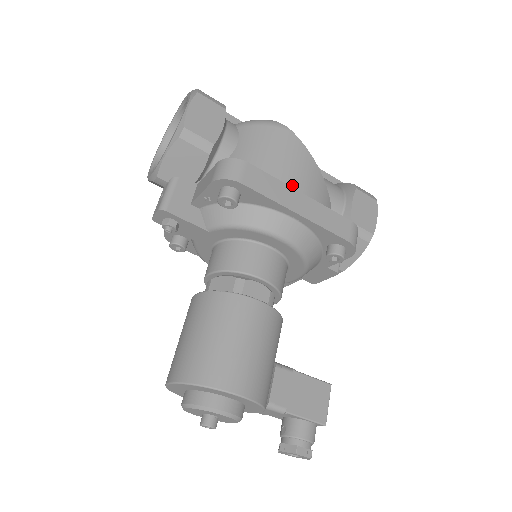
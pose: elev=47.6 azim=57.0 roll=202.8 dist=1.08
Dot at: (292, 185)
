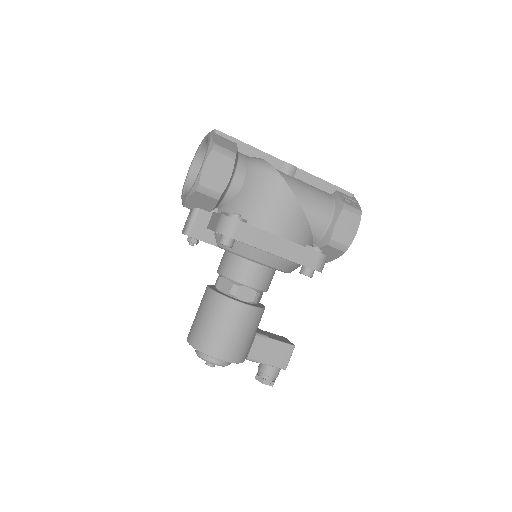
Dot at: (276, 230)
